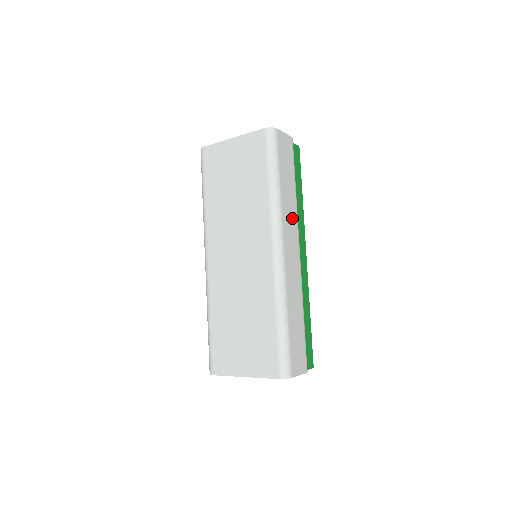
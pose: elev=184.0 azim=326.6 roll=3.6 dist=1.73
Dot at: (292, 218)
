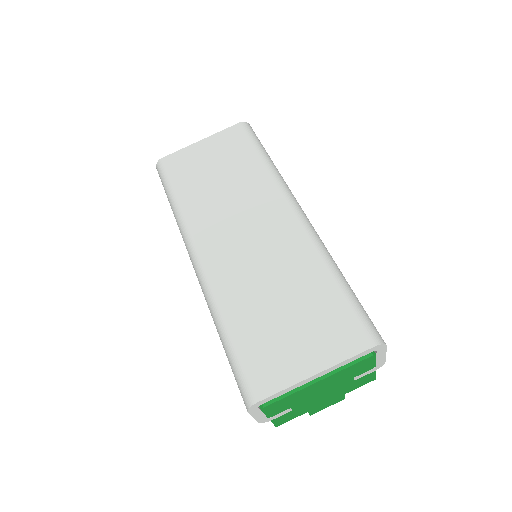
Dot at: occluded
